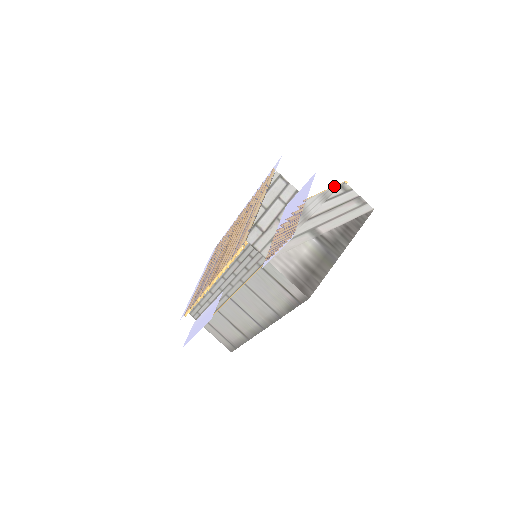
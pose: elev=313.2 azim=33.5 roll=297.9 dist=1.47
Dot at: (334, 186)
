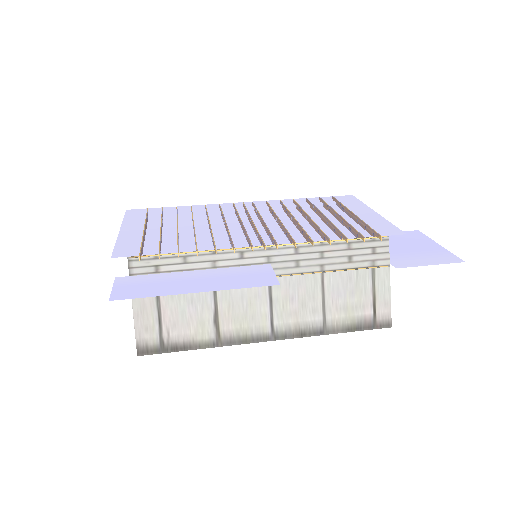
Dot at: occluded
